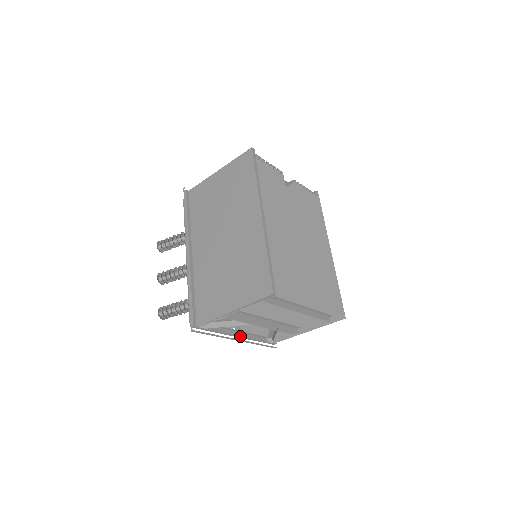
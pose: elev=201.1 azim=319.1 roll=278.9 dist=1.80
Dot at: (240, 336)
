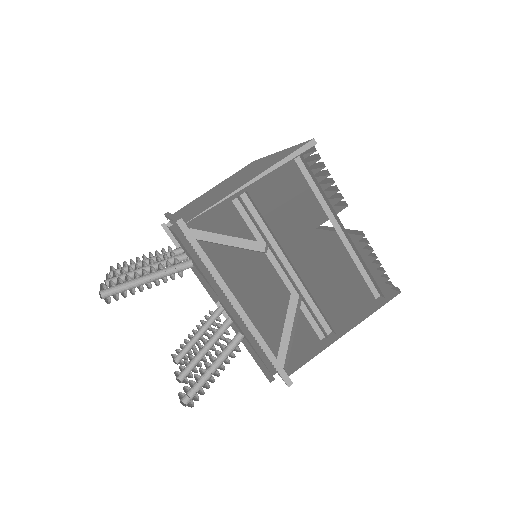
Dot at: (240, 308)
